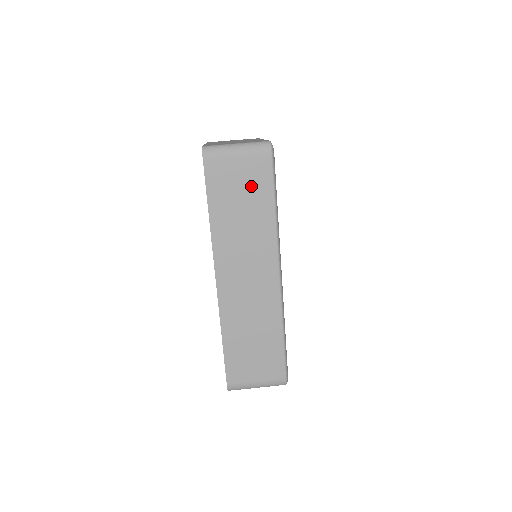
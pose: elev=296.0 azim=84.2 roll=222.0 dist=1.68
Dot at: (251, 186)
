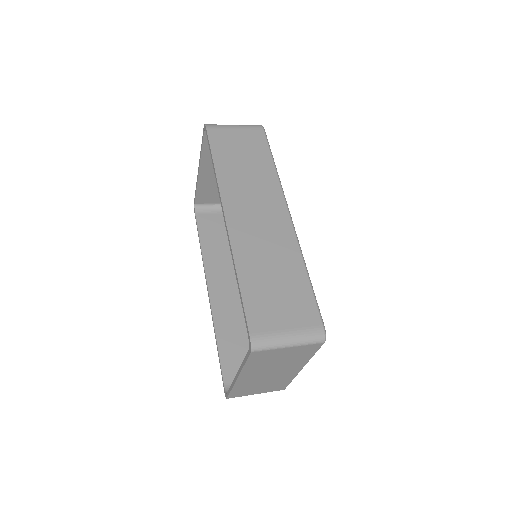
Dot at: (250, 147)
